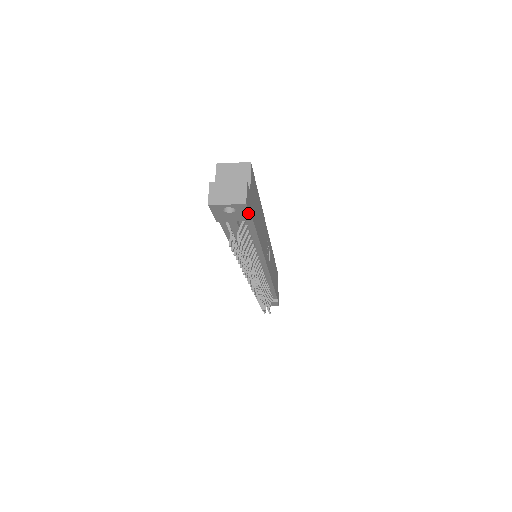
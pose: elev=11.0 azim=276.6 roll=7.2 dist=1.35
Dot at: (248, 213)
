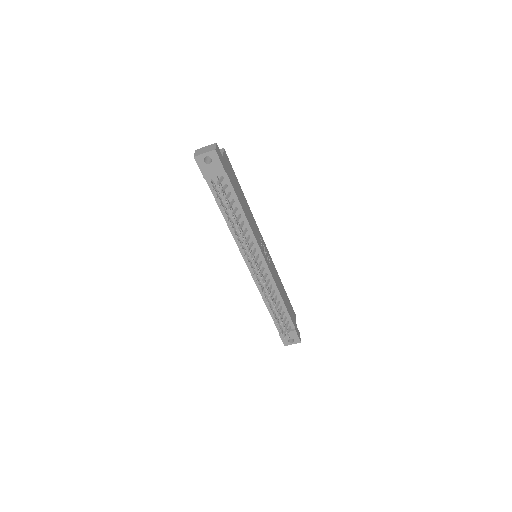
Dot at: (220, 162)
